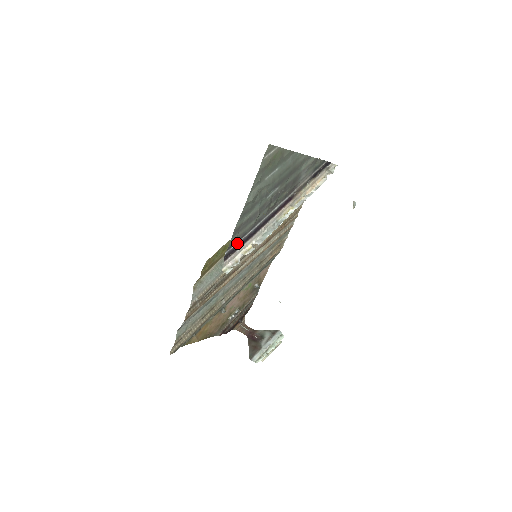
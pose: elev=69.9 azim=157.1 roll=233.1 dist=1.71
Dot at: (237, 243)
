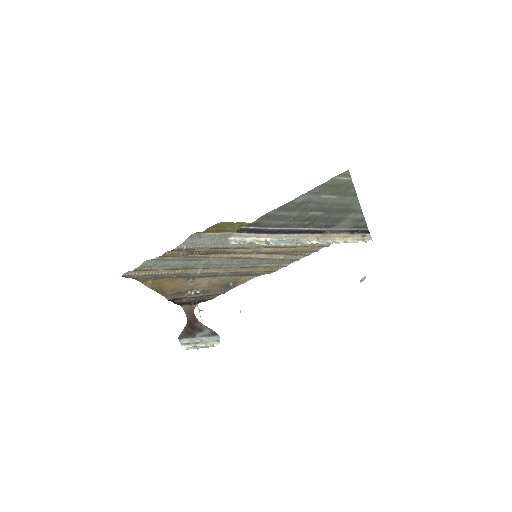
Dot at: (257, 228)
